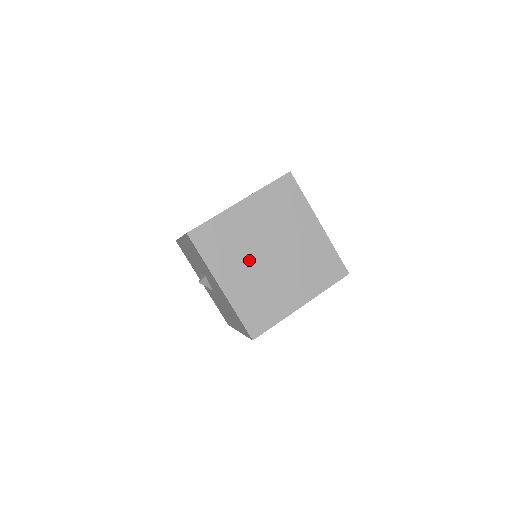
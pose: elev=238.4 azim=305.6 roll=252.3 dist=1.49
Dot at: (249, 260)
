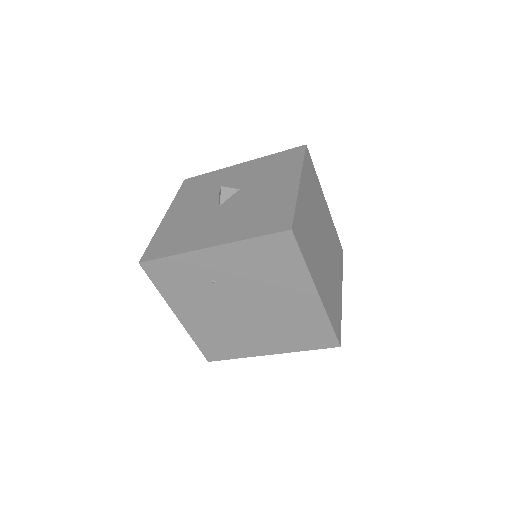
Dot at: (315, 216)
